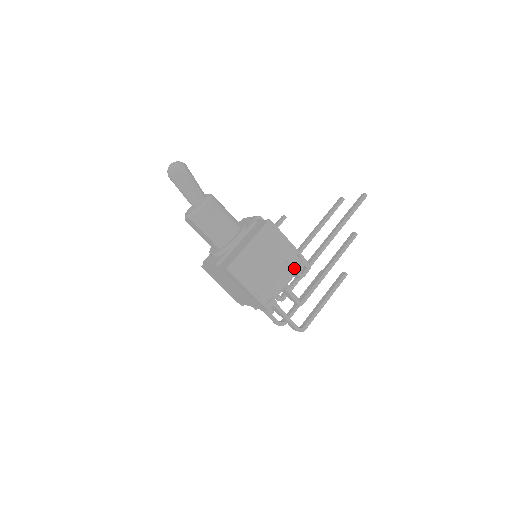
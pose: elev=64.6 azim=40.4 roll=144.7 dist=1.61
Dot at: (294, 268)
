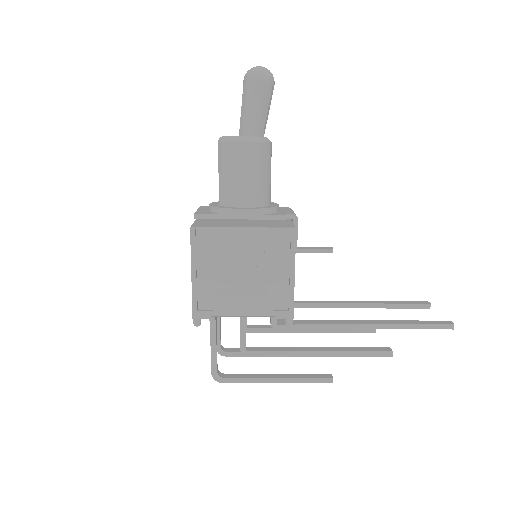
Dot at: (269, 308)
